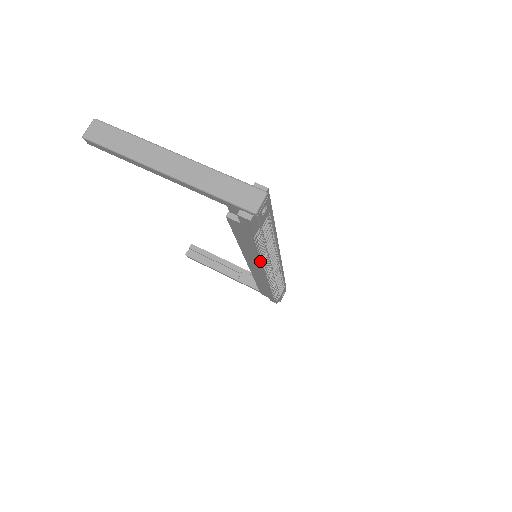
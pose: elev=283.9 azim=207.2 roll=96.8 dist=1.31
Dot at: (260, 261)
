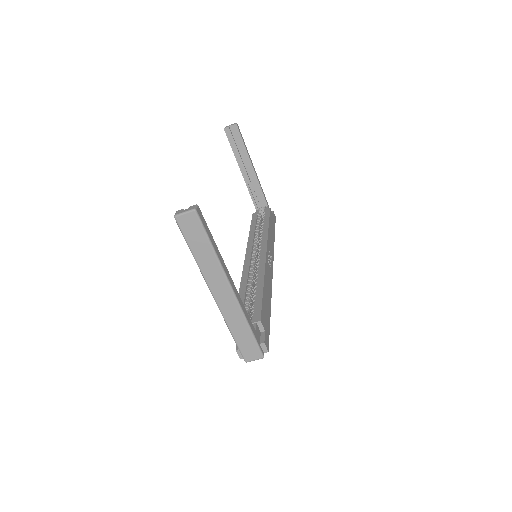
Dot at: occluded
